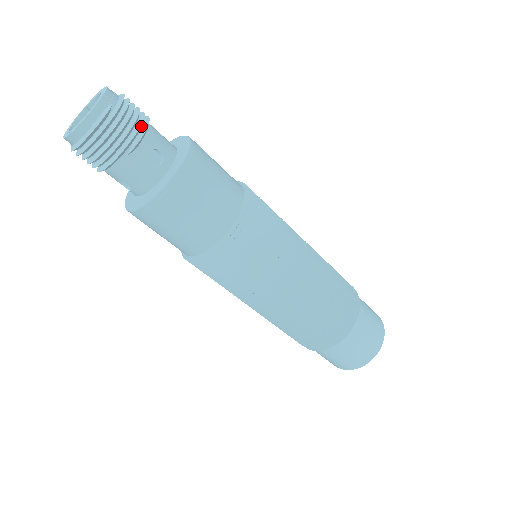
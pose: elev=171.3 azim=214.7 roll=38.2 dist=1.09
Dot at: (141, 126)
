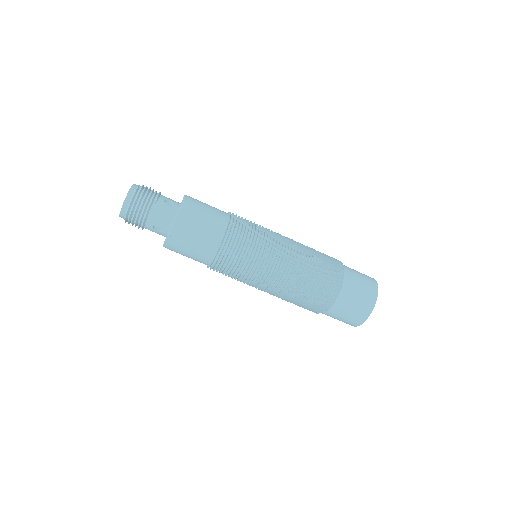
Dot at: occluded
